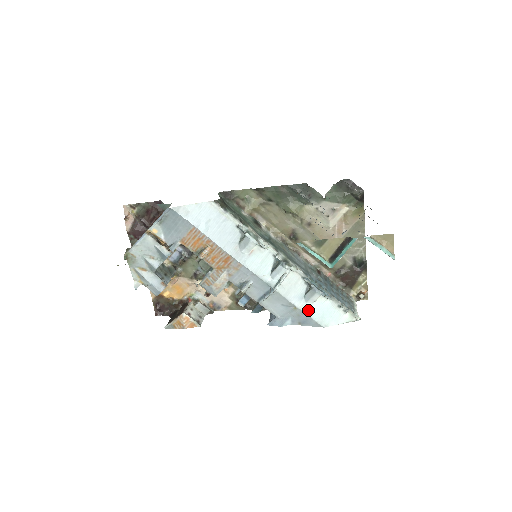
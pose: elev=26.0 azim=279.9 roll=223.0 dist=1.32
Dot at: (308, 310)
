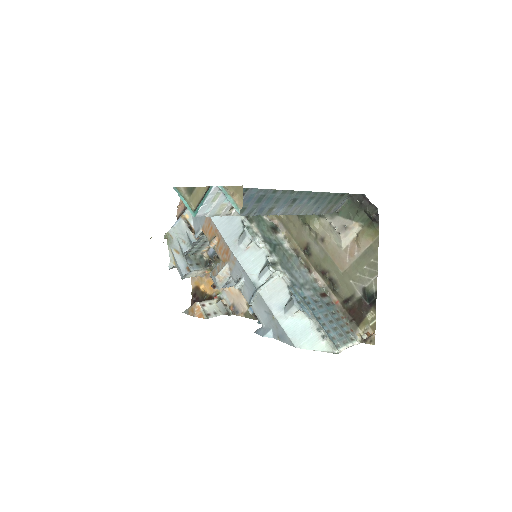
Dot at: (285, 323)
